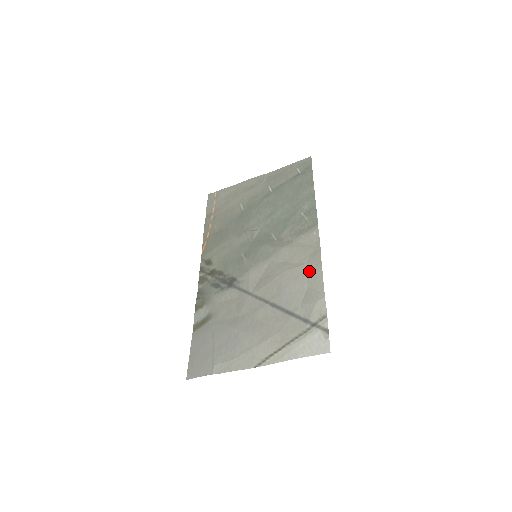
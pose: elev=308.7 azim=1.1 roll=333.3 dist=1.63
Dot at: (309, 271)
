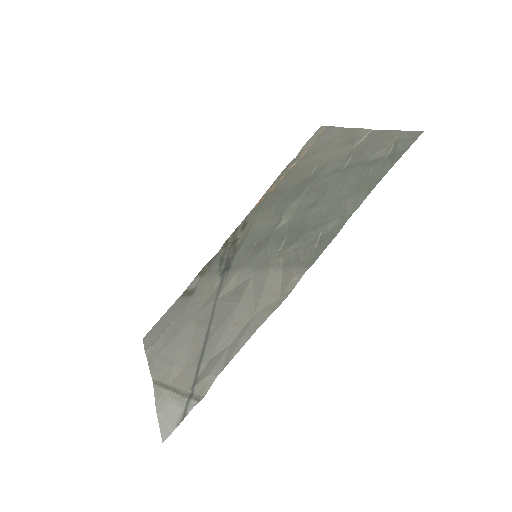
Dot at: (246, 327)
